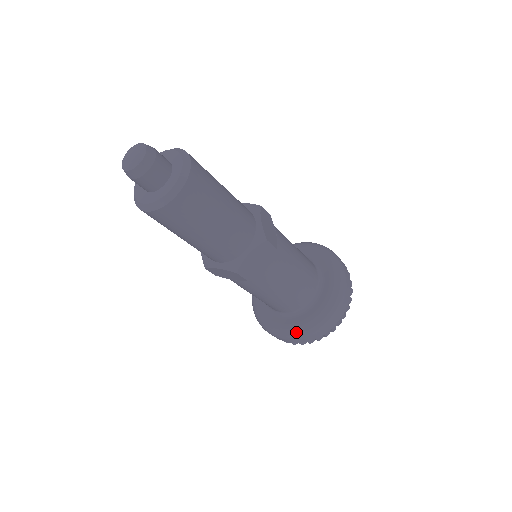
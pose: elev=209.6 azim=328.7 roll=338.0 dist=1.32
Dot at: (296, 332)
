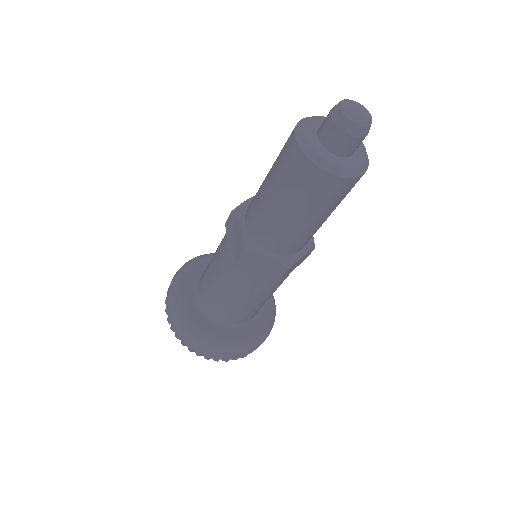
Dot at: (234, 346)
